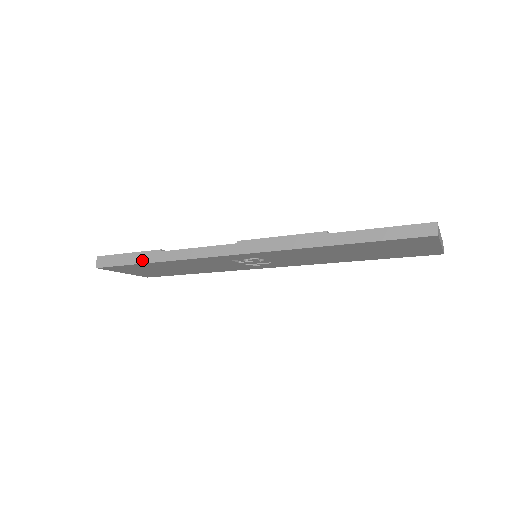
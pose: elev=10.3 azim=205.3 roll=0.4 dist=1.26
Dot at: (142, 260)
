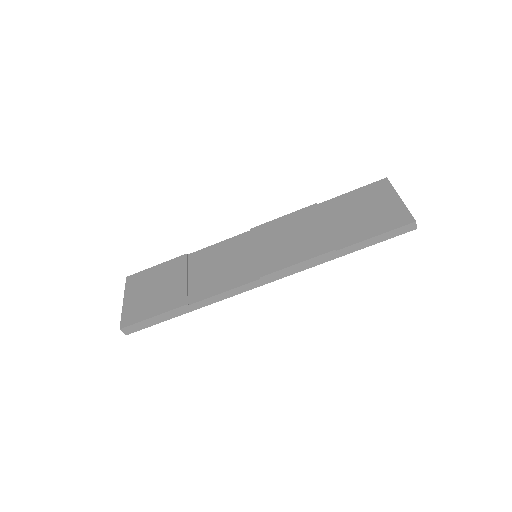
Dot at: (173, 316)
